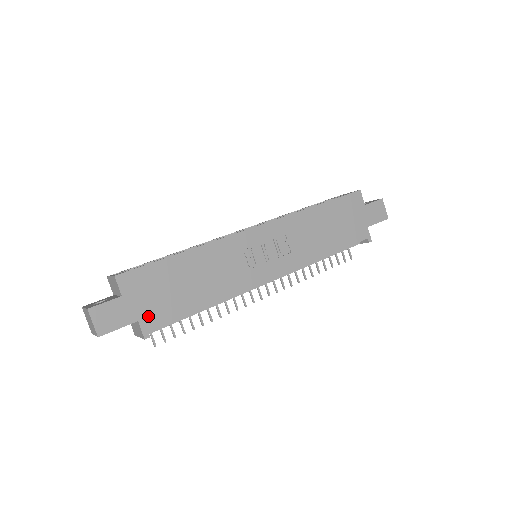
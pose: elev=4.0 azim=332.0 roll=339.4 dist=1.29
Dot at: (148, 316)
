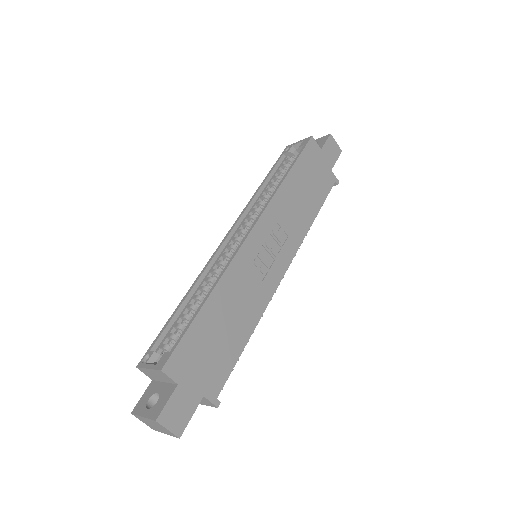
Dot at: (209, 385)
